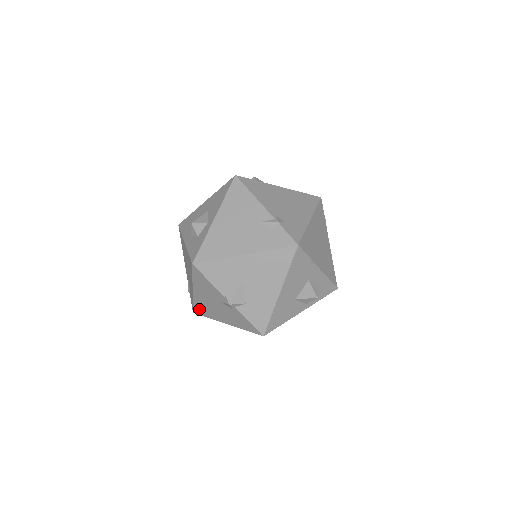
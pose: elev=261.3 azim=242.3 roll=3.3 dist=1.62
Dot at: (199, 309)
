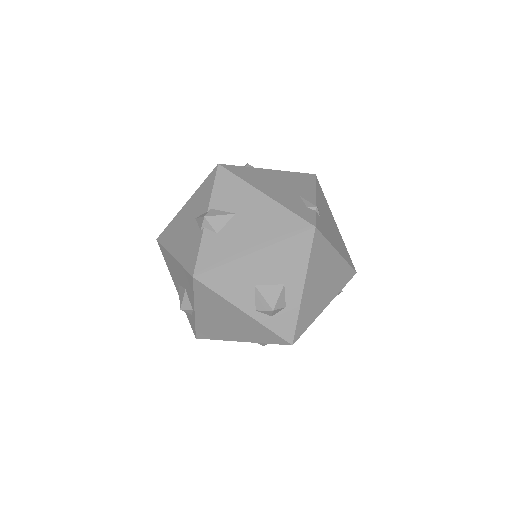
Dot at: (167, 233)
